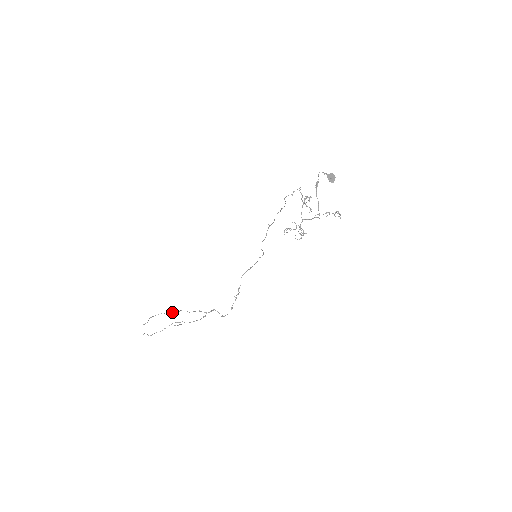
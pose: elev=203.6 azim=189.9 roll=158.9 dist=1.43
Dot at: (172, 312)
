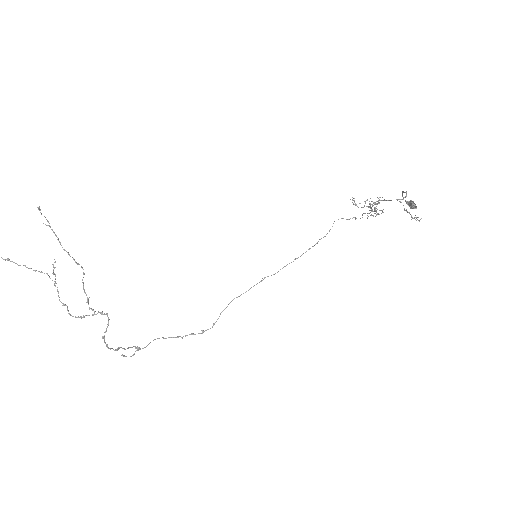
Dot at: occluded
